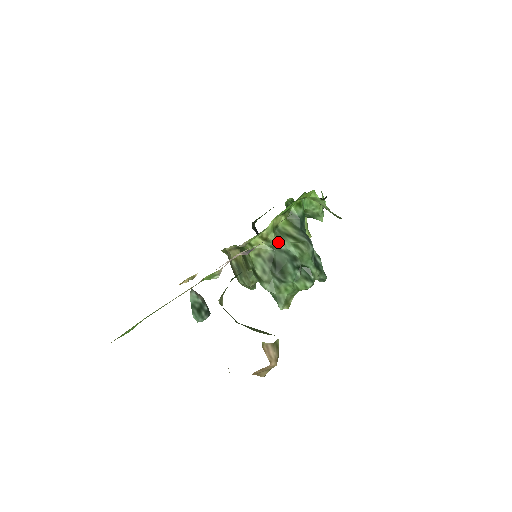
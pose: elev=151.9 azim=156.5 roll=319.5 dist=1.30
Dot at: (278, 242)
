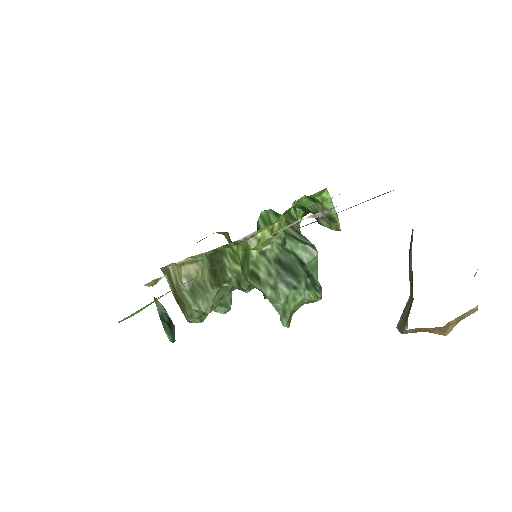
Dot at: (285, 241)
